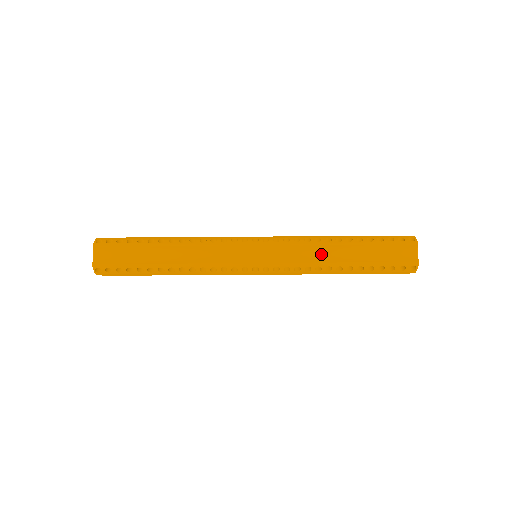
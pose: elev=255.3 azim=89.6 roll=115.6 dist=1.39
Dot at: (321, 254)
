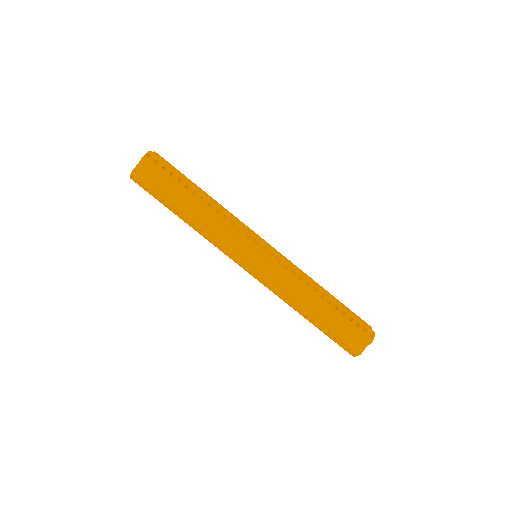
Dot at: (301, 295)
